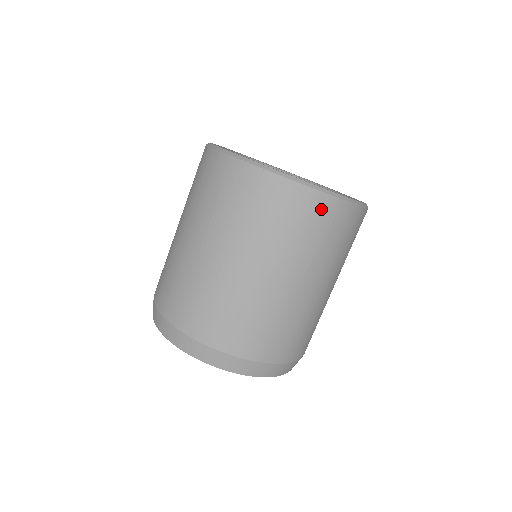
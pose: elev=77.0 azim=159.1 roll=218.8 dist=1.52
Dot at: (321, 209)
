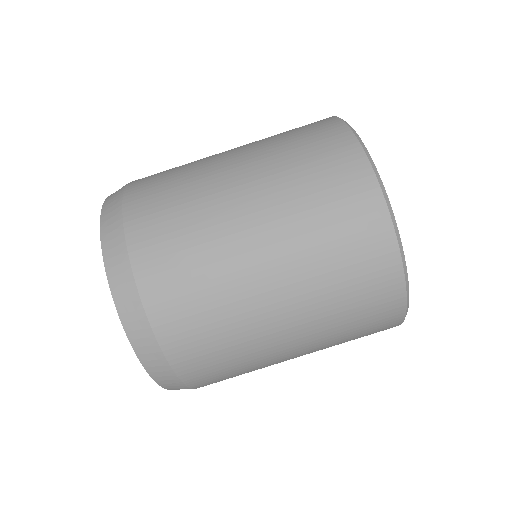
Dot at: (387, 322)
